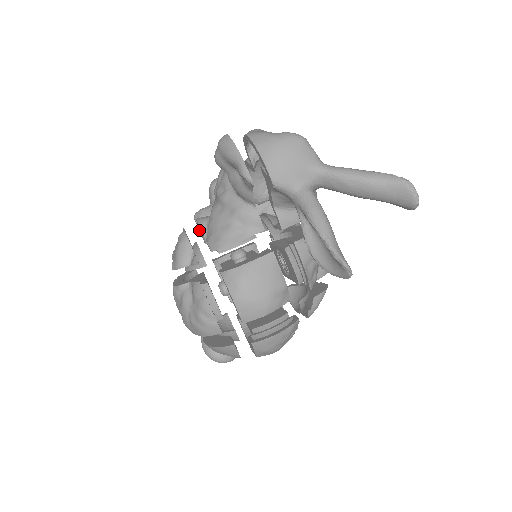
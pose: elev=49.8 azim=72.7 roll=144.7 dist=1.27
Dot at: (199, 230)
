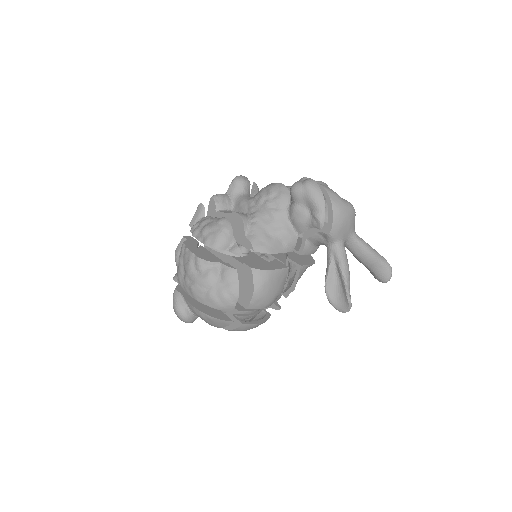
Dot at: (213, 211)
